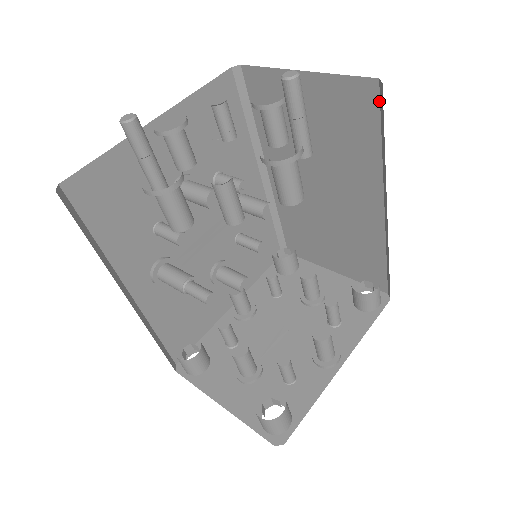
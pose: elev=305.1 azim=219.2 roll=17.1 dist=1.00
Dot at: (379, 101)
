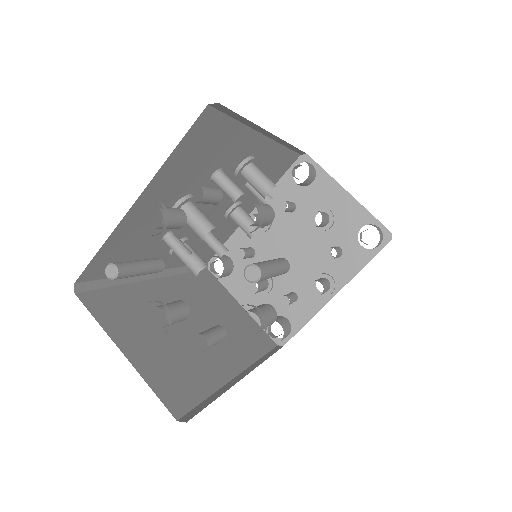
Dot at: occluded
